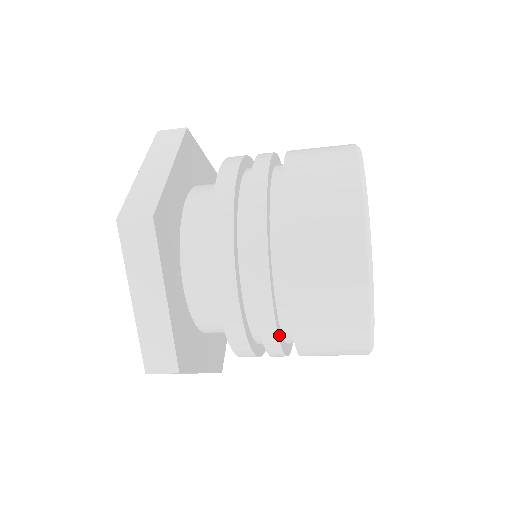
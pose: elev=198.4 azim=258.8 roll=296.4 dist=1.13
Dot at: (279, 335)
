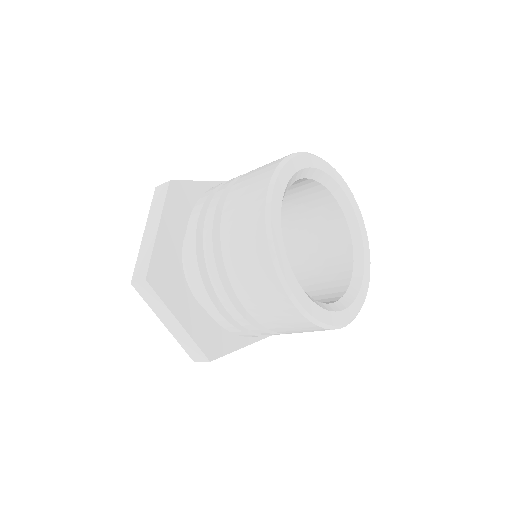
Dot at: (264, 328)
